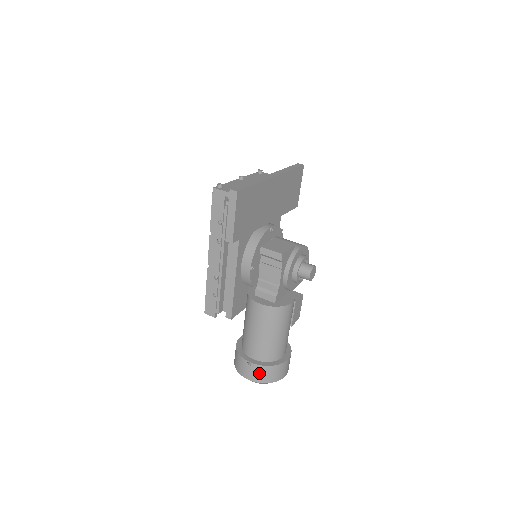
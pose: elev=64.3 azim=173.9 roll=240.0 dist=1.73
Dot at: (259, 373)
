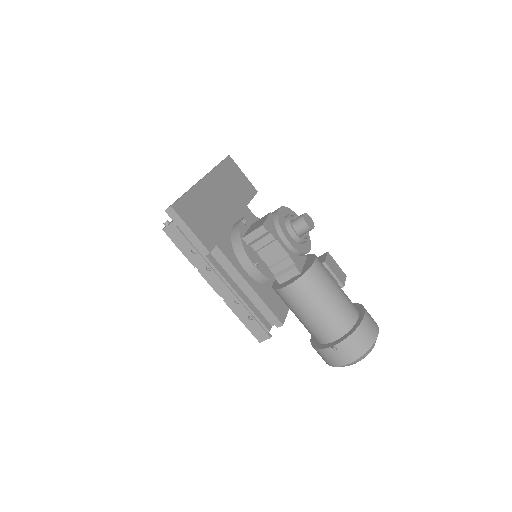
Dot at: (350, 348)
